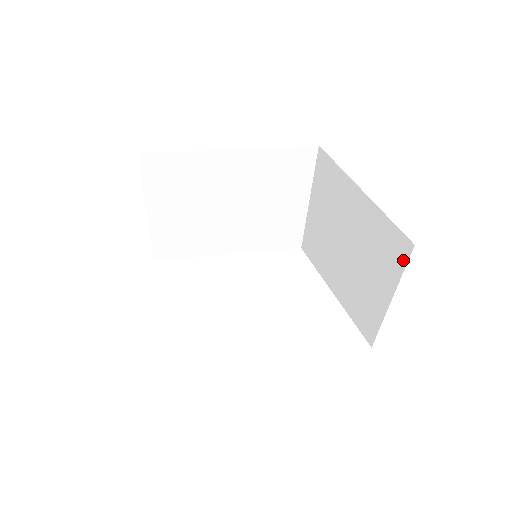
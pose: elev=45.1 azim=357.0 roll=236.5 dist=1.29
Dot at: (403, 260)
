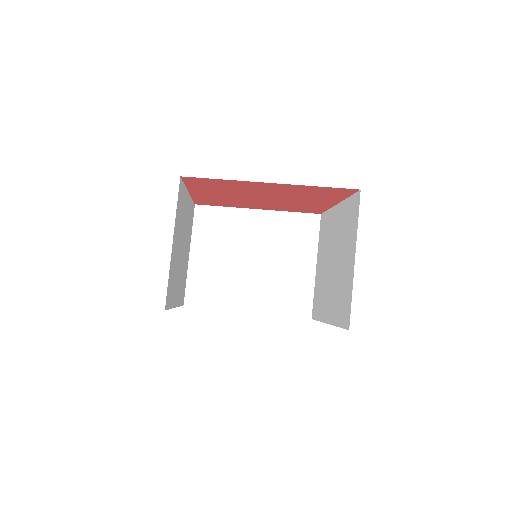
Dot at: (357, 211)
